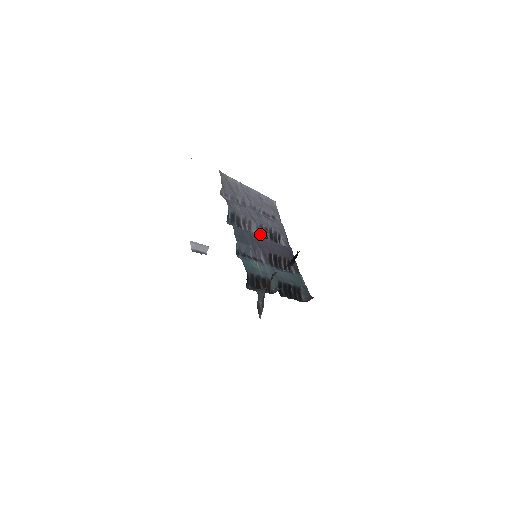
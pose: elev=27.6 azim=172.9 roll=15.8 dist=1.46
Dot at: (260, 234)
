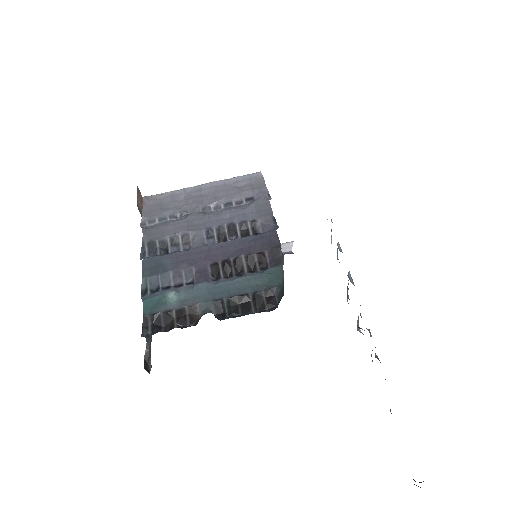
Dot at: (208, 241)
